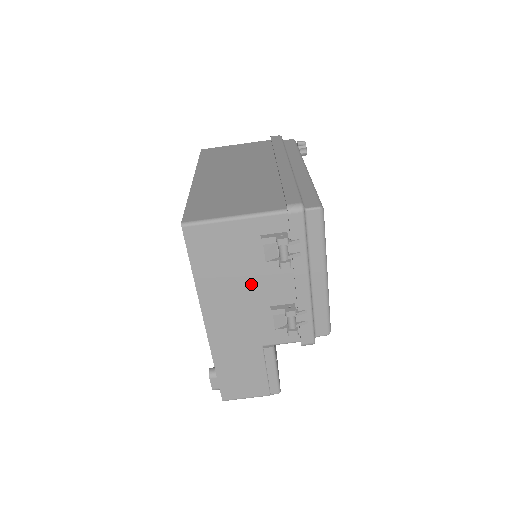
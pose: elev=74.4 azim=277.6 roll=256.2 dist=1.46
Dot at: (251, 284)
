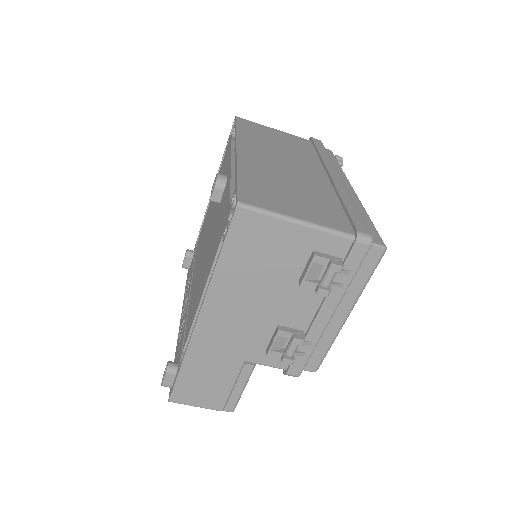
Dot at: (272, 295)
